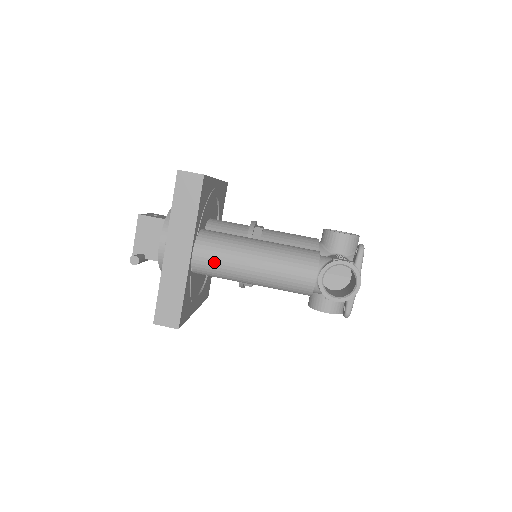
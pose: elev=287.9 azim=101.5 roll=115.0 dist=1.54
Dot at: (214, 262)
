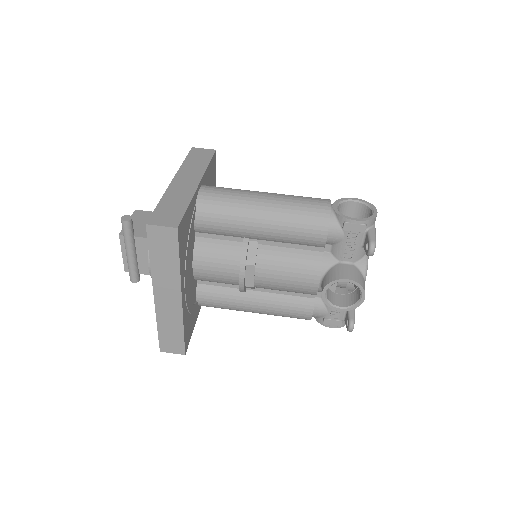
Dot at: (222, 193)
